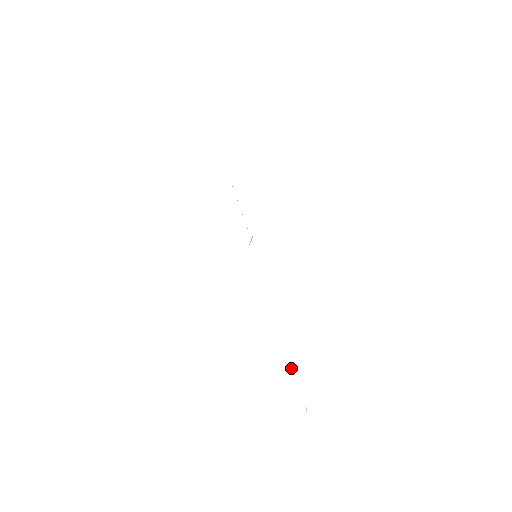
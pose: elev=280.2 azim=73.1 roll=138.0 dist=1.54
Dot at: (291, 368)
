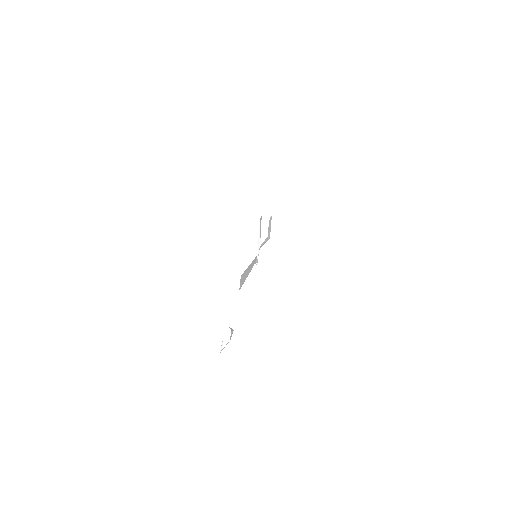
Dot at: (232, 329)
